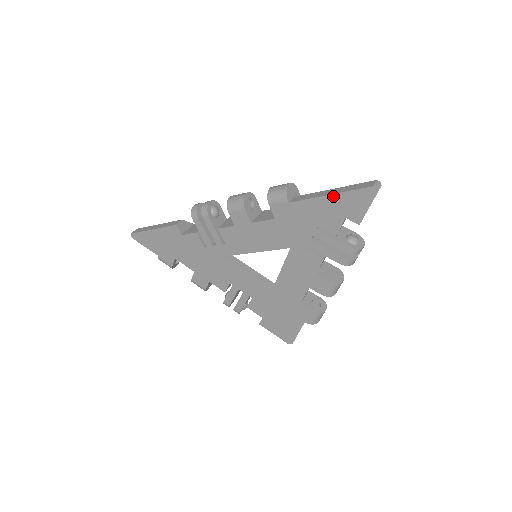
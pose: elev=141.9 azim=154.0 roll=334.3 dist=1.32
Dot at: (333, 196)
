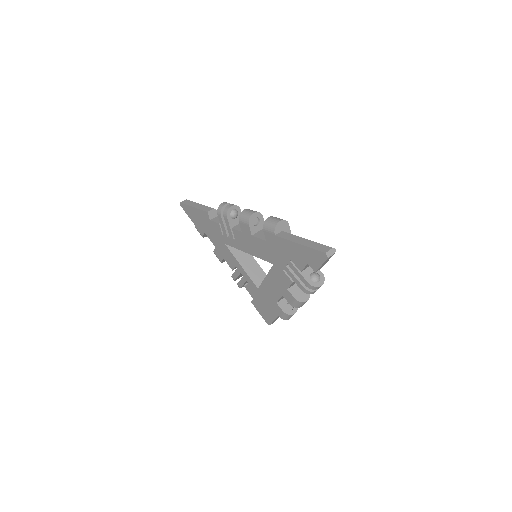
Dot at: (301, 246)
